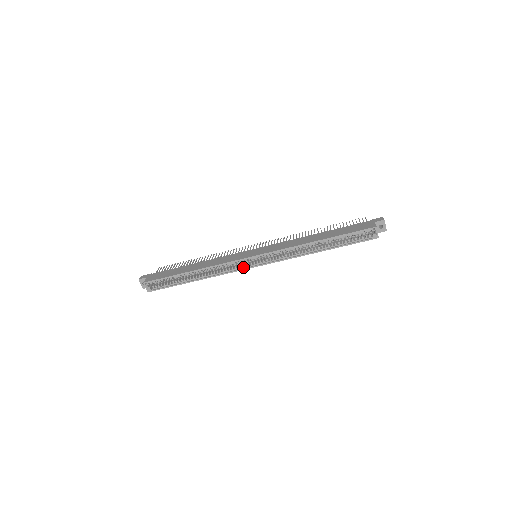
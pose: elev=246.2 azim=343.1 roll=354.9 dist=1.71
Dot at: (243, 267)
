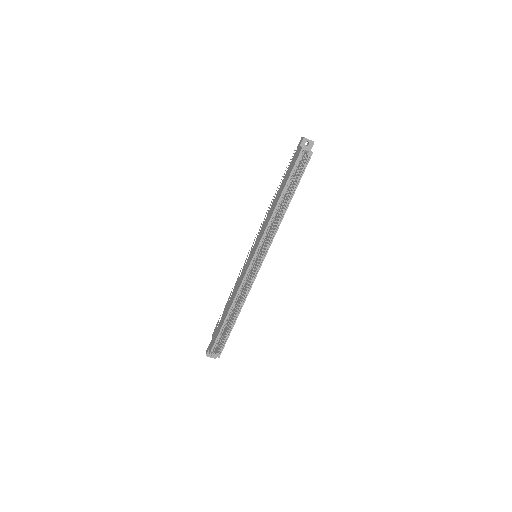
Dot at: (255, 272)
